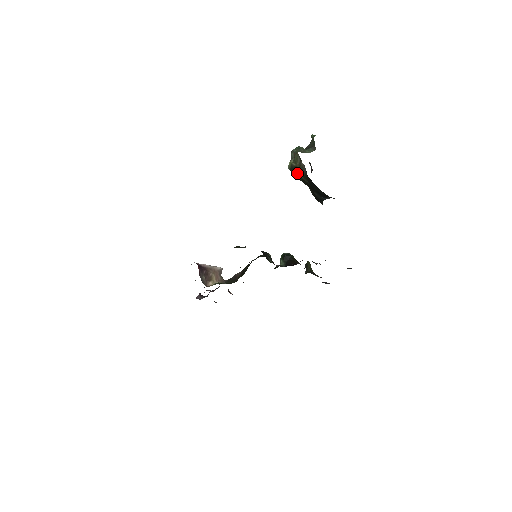
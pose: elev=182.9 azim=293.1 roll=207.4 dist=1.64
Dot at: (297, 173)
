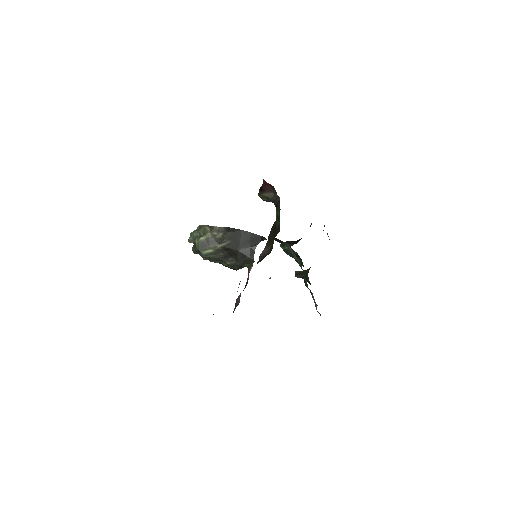
Dot at: (209, 246)
